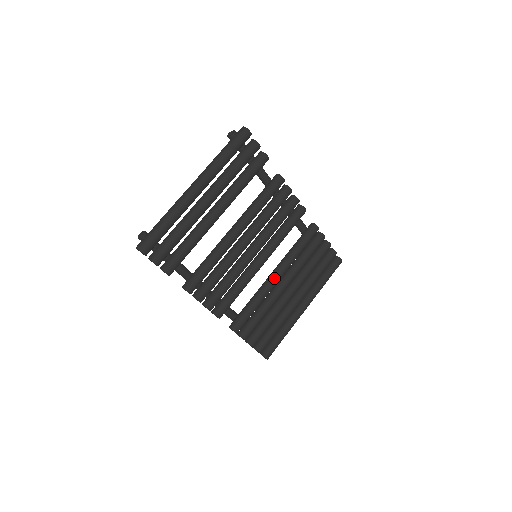
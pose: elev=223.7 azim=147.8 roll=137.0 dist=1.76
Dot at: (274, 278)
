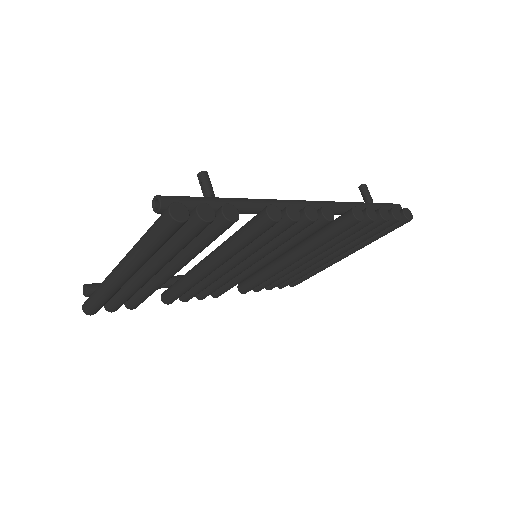
Dot at: (288, 263)
